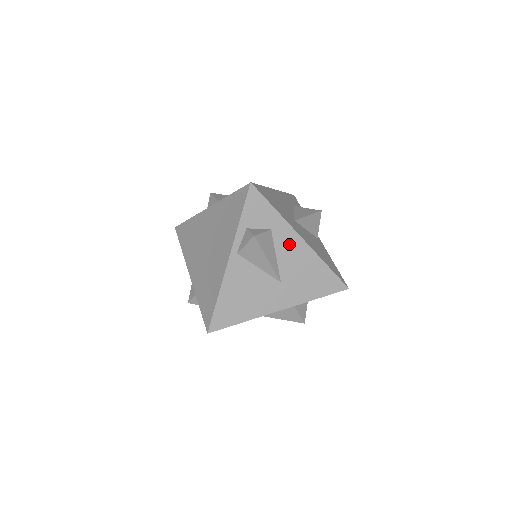
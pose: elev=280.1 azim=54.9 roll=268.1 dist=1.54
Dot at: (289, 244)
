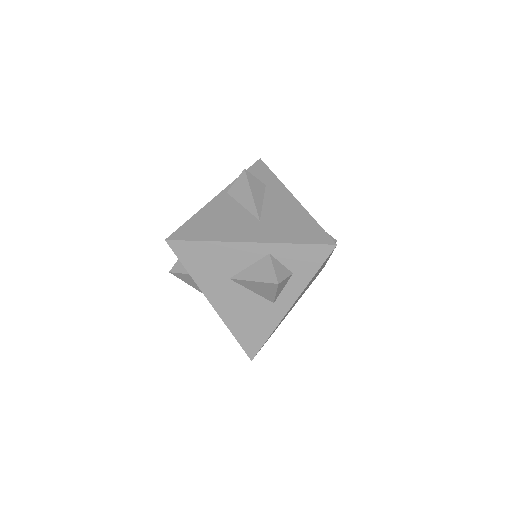
Dot at: (279, 197)
